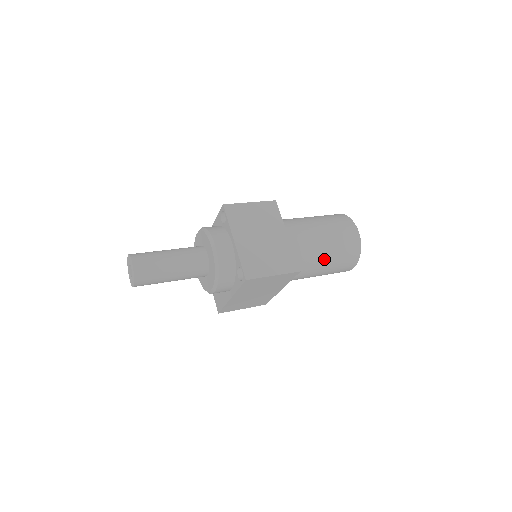
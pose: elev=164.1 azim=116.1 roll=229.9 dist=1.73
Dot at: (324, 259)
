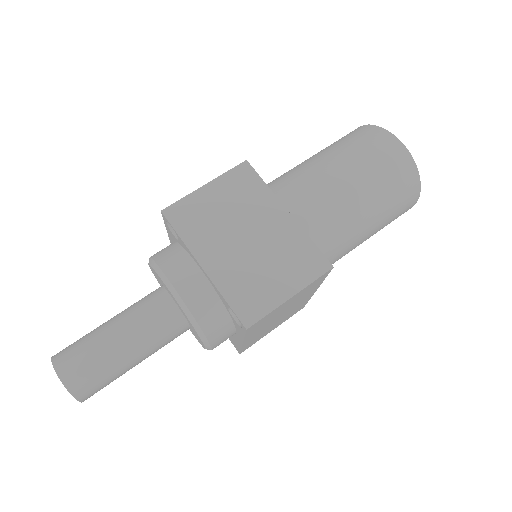
Dot at: (364, 218)
